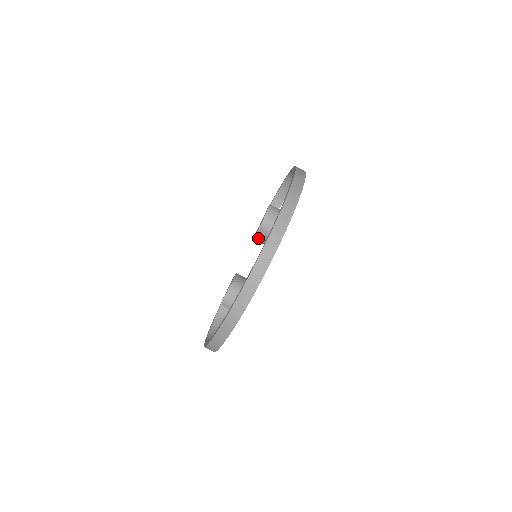
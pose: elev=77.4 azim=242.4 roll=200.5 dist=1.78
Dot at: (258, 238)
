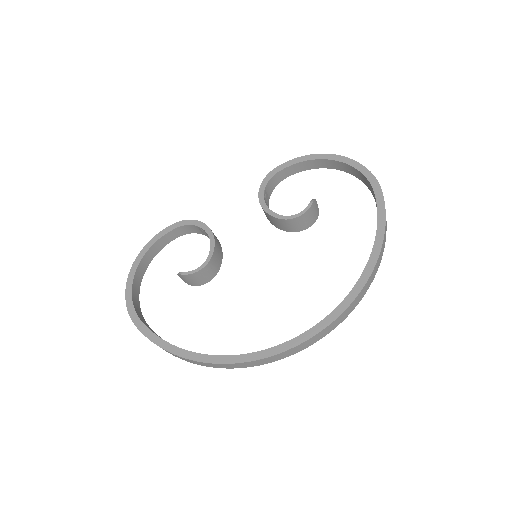
Dot at: (268, 215)
